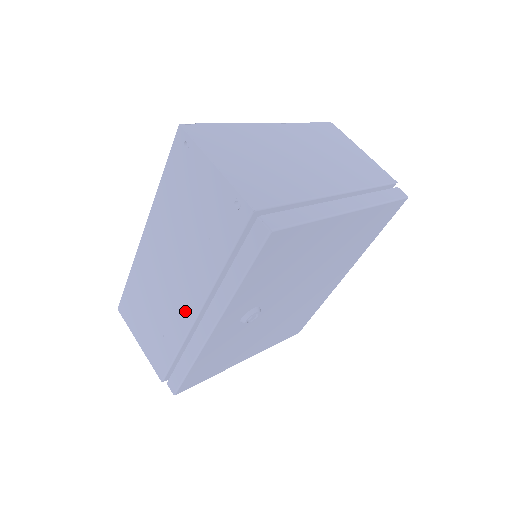
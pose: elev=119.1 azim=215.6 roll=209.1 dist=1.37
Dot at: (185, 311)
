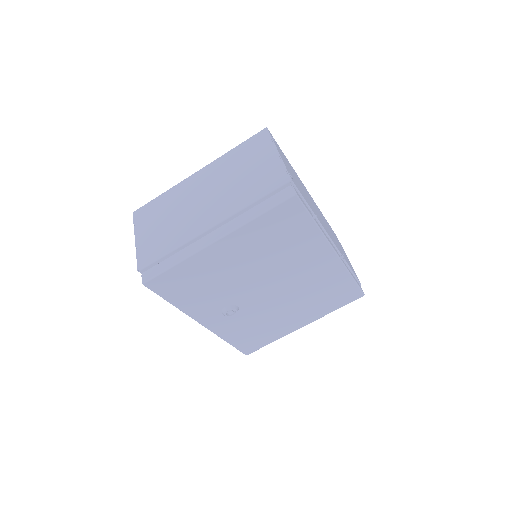
Dot at: occluded
